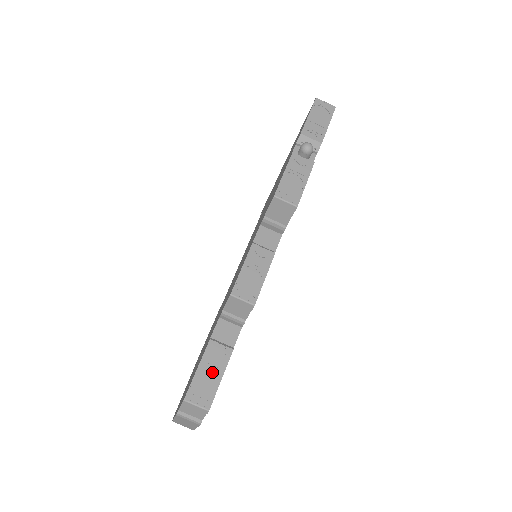
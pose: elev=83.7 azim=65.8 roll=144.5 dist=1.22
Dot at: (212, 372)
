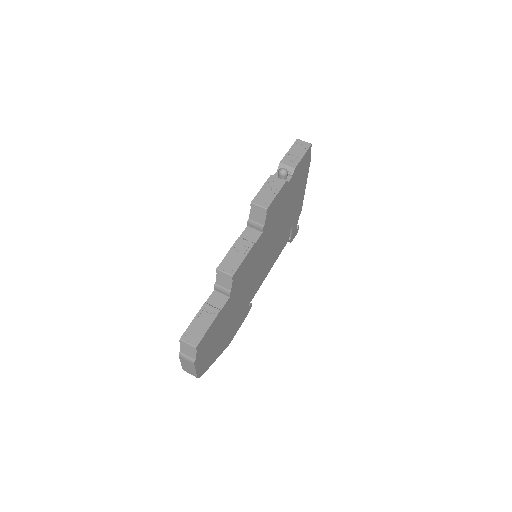
Dot at: (203, 324)
